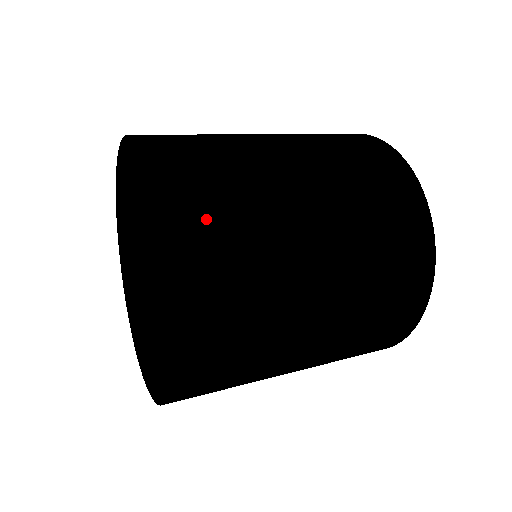
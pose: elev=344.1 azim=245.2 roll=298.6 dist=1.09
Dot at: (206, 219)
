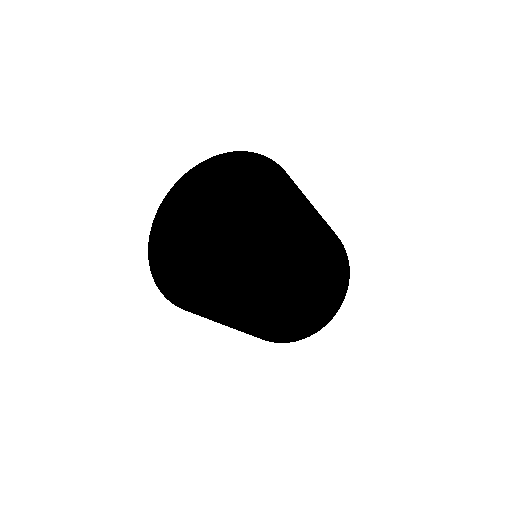
Dot at: occluded
